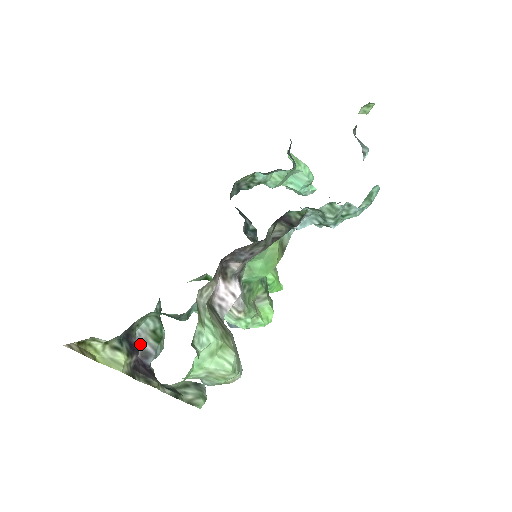
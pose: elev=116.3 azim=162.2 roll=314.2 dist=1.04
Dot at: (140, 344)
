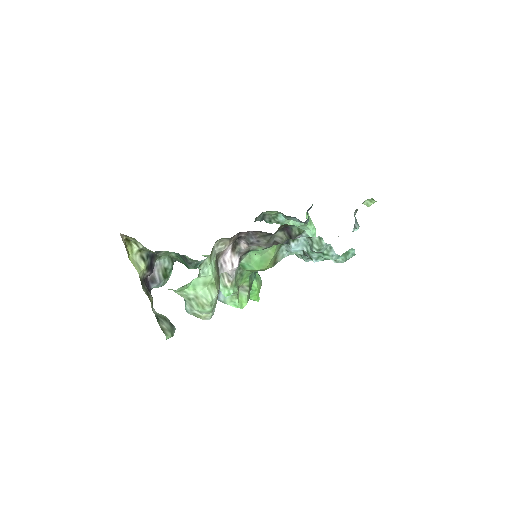
Dot at: (153, 271)
